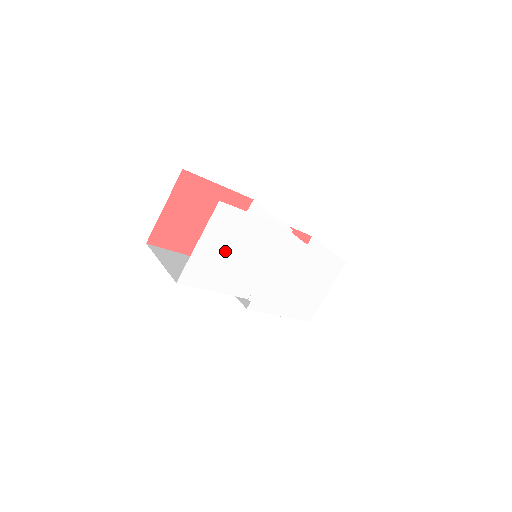
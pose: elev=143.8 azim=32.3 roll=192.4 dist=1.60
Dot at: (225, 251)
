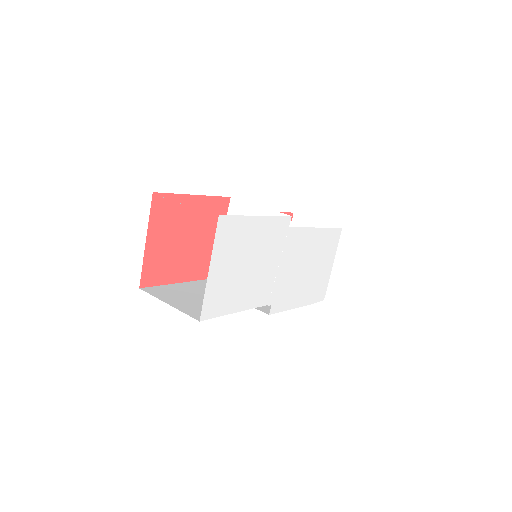
Dot at: (236, 266)
